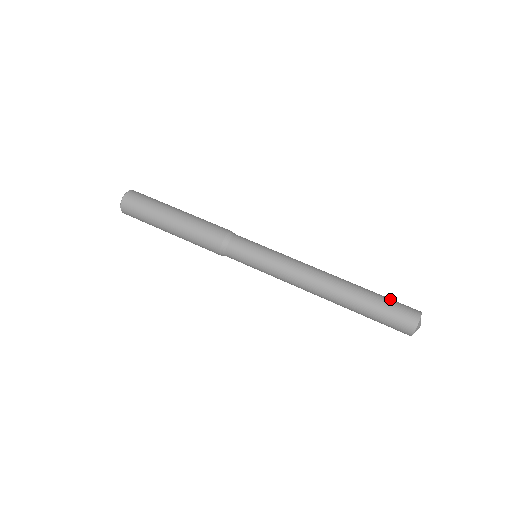
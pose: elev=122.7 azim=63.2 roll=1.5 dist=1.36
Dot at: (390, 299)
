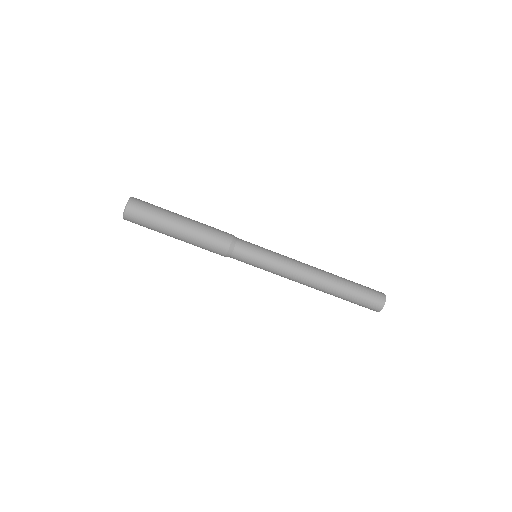
Dot at: (360, 300)
